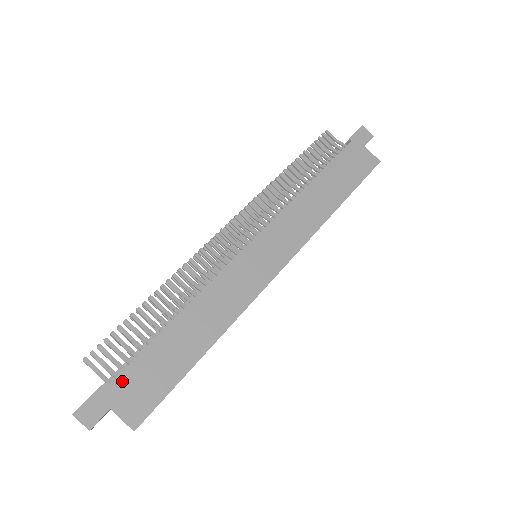
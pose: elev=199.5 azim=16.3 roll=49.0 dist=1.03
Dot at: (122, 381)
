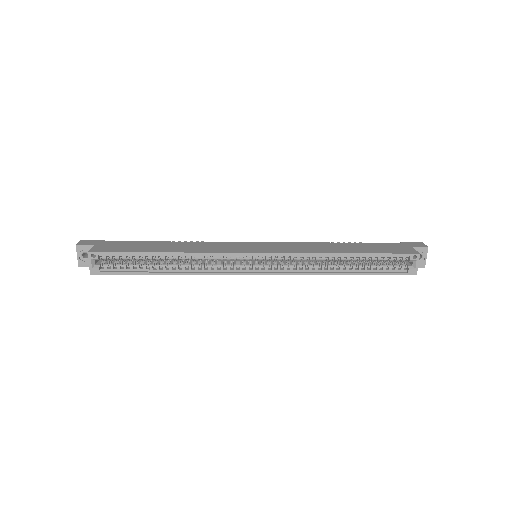
Dot at: (114, 243)
